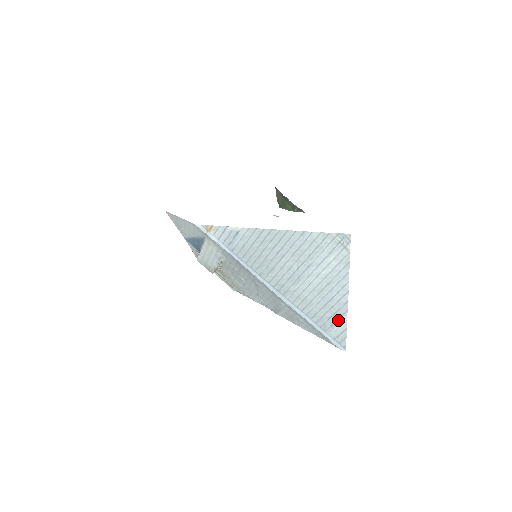
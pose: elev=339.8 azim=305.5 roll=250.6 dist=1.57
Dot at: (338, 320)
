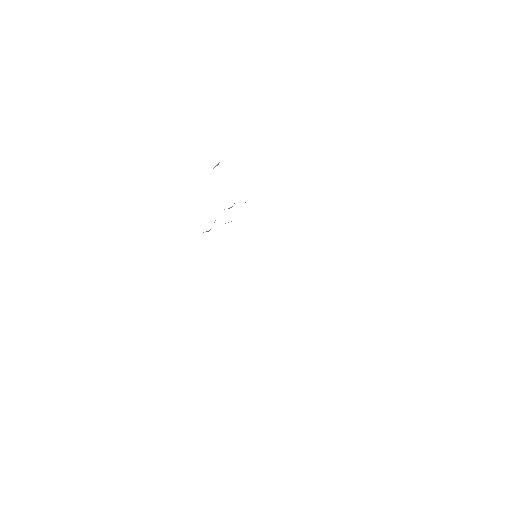
Dot at: occluded
